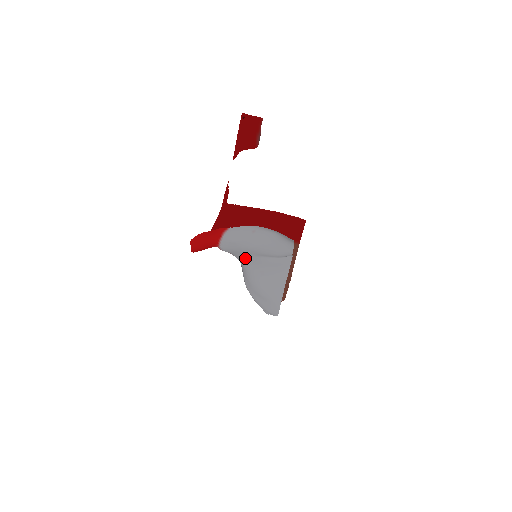
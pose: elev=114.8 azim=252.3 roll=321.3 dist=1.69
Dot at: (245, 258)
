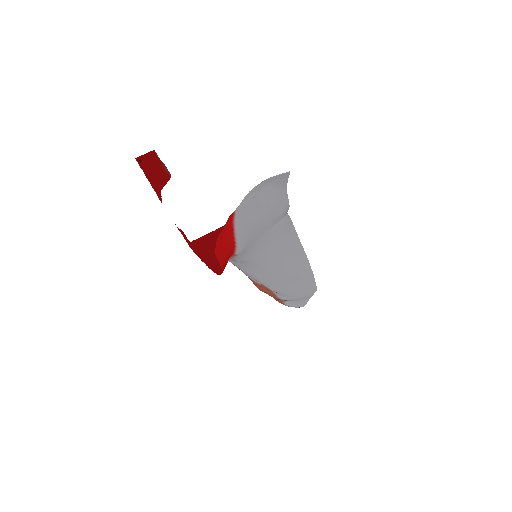
Dot at: (260, 245)
